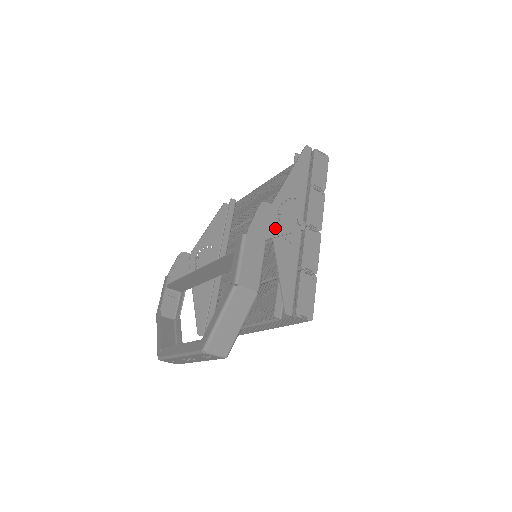
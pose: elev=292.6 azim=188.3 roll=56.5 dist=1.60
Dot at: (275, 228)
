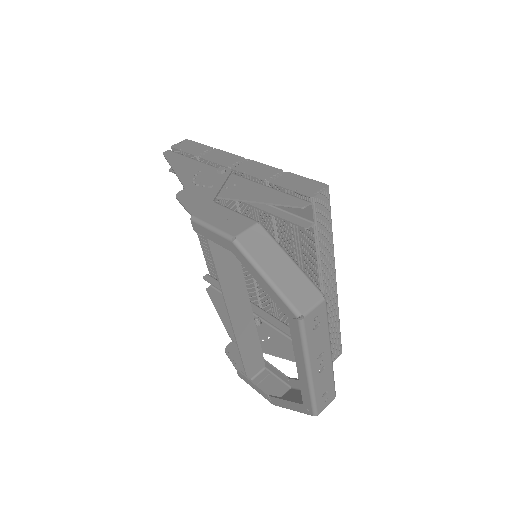
Dot at: (209, 192)
